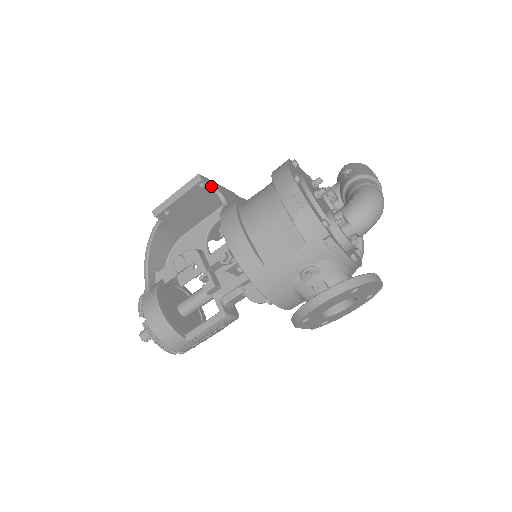
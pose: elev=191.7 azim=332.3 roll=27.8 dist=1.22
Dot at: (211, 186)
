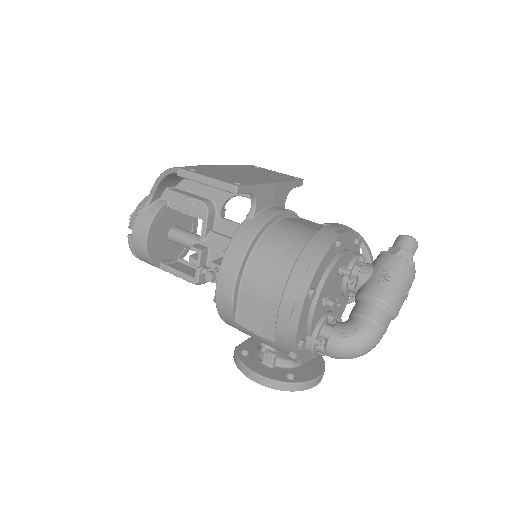
Dot at: (248, 193)
